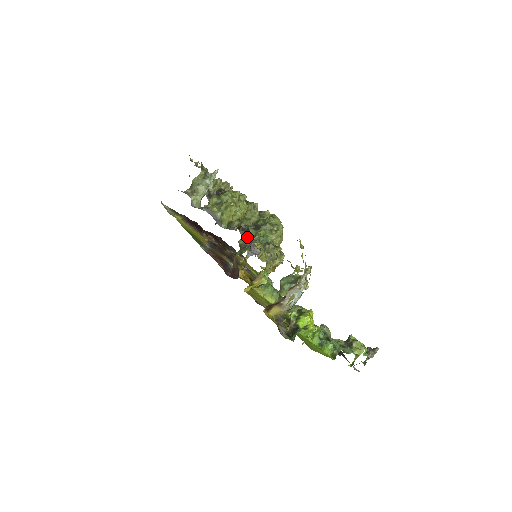
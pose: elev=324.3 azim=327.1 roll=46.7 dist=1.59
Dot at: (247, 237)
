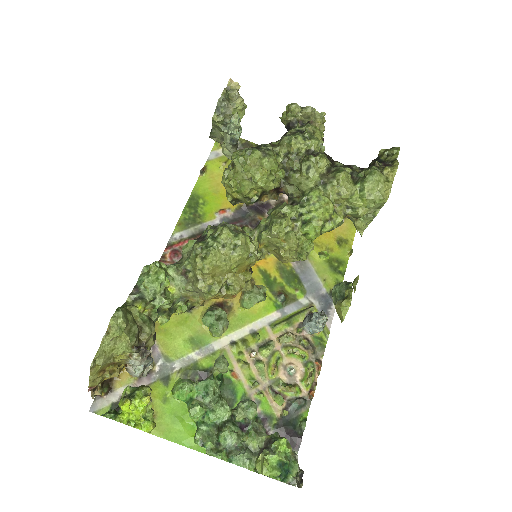
Dot at: (182, 250)
